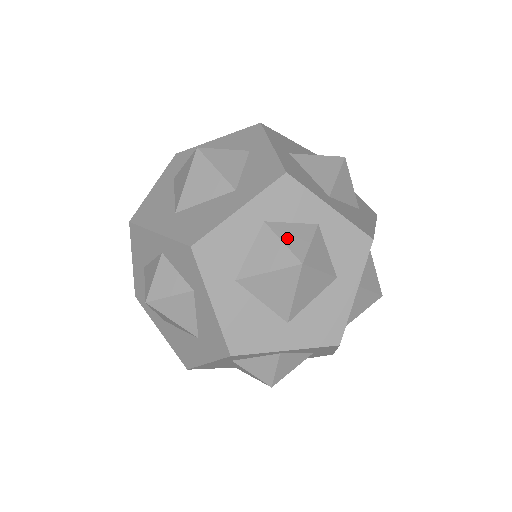
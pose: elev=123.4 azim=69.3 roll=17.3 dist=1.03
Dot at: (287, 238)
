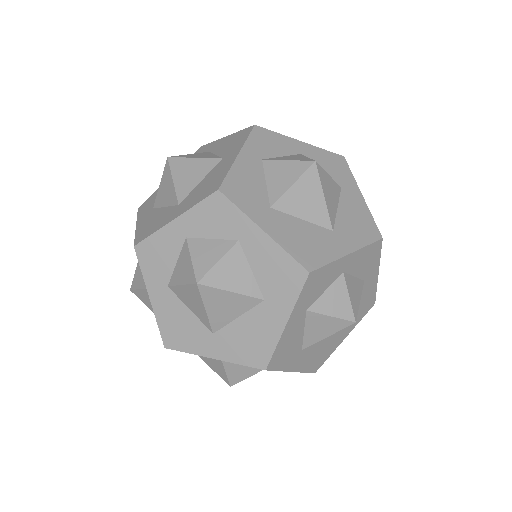
Dot at: (289, 159)
